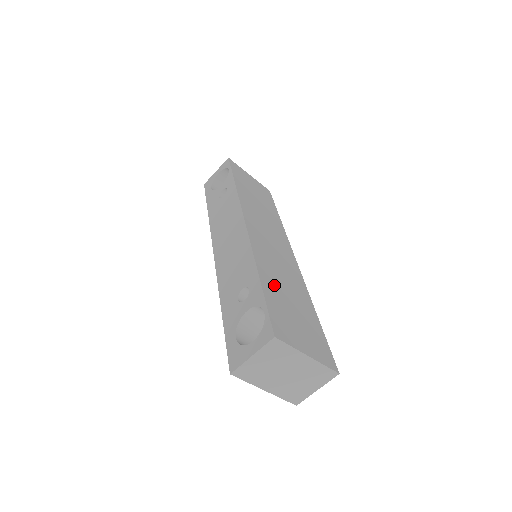
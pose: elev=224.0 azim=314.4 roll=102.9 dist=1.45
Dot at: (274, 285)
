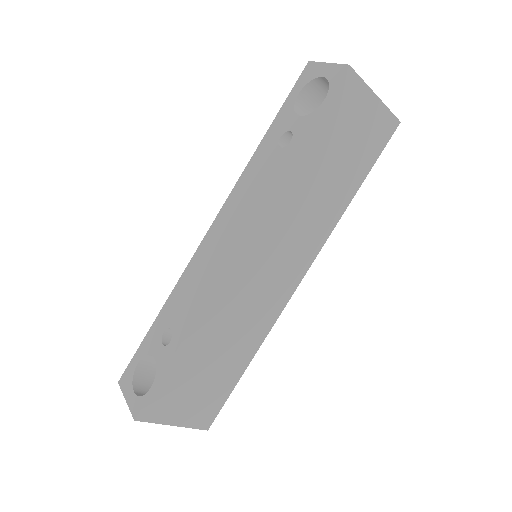
Dot at: (199, 350)
